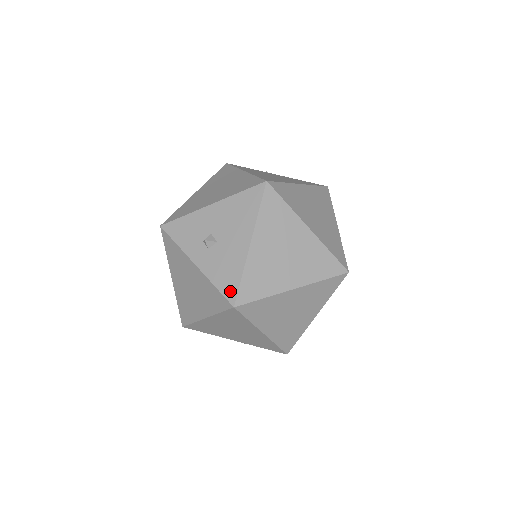
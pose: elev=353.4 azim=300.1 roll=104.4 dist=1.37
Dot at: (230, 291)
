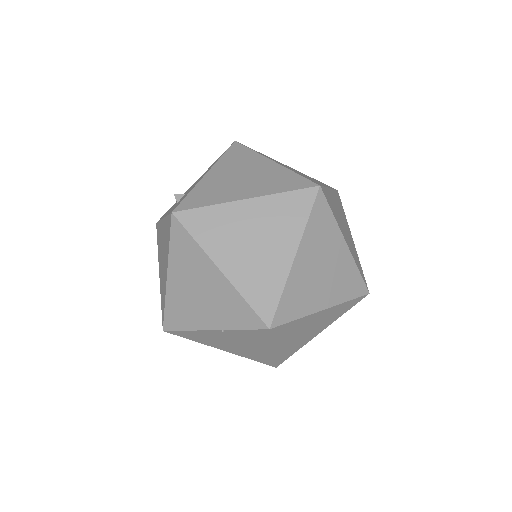
Dot at: (175, 207)
